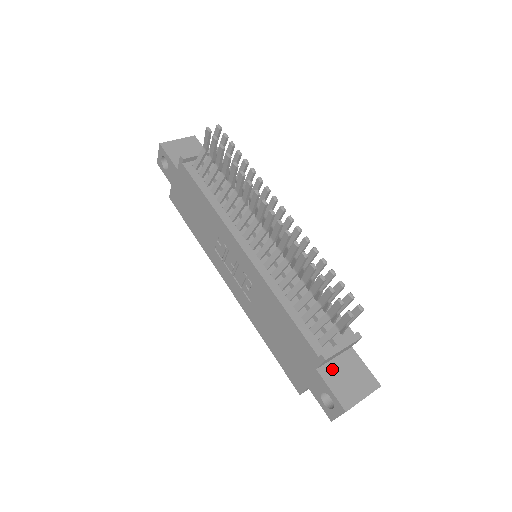
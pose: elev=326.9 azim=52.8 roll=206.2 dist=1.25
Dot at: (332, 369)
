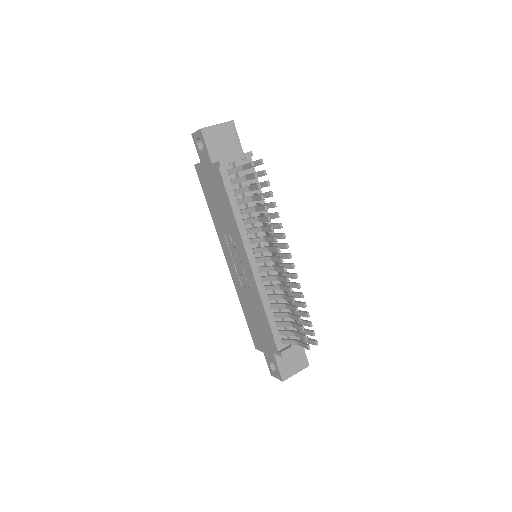
Dot at: occluded
